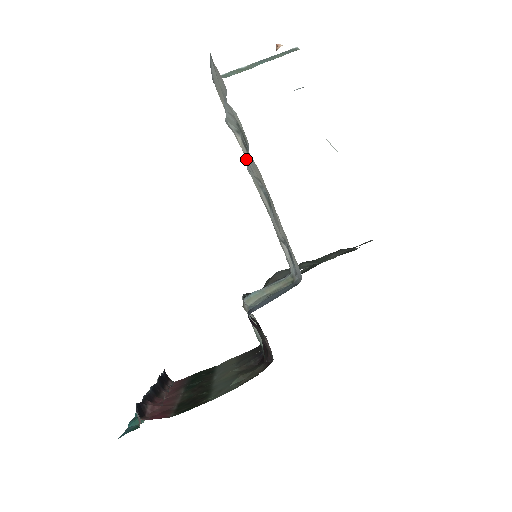
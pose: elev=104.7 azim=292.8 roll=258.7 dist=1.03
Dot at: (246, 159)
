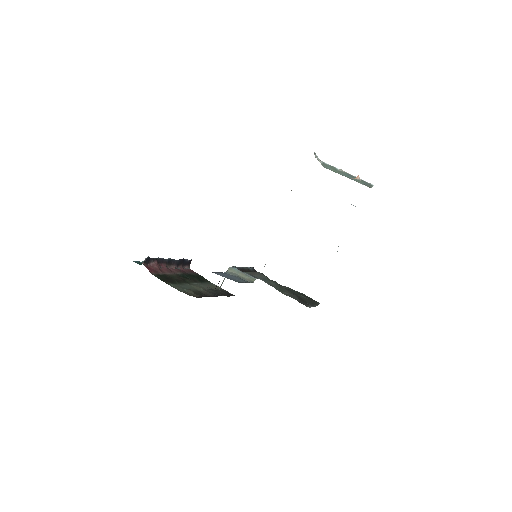
Dot at: occluded
